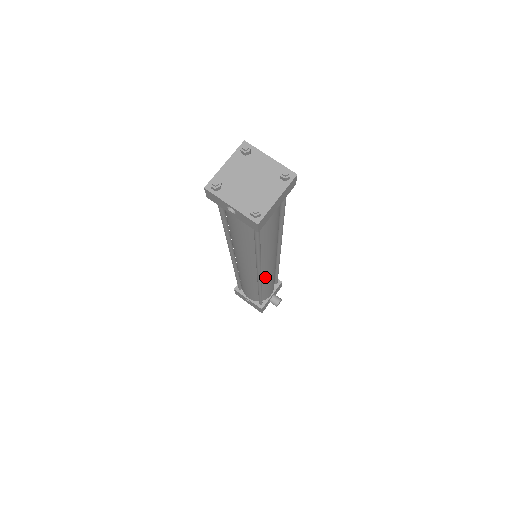
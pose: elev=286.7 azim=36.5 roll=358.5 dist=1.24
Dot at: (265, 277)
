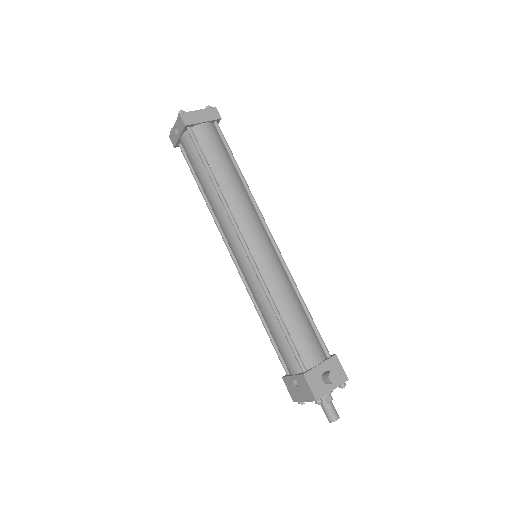
Dot at: (263, 268)
